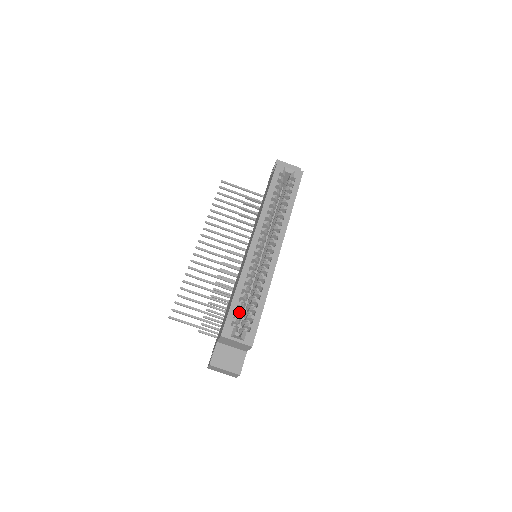
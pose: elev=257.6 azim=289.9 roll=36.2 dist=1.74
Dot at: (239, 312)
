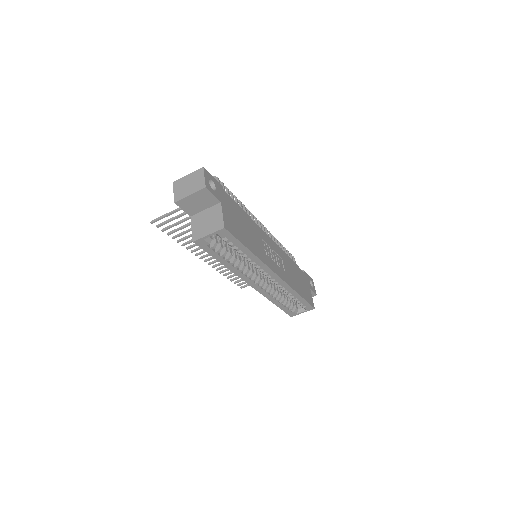
Dot at: (289, 306)
